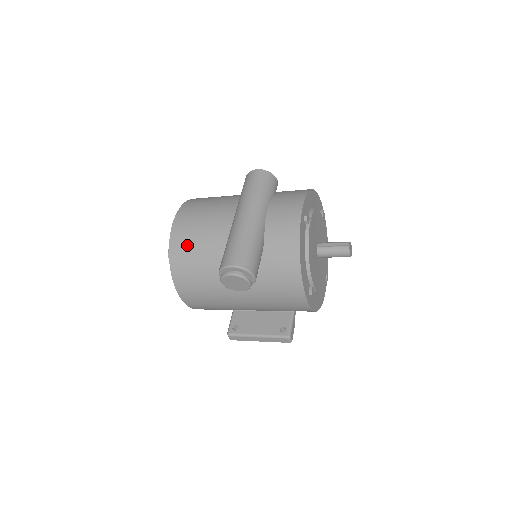
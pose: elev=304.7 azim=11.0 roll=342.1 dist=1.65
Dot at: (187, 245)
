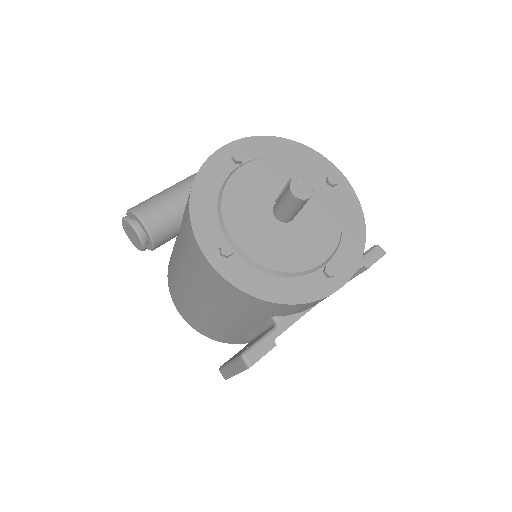
Dot at: occluded
